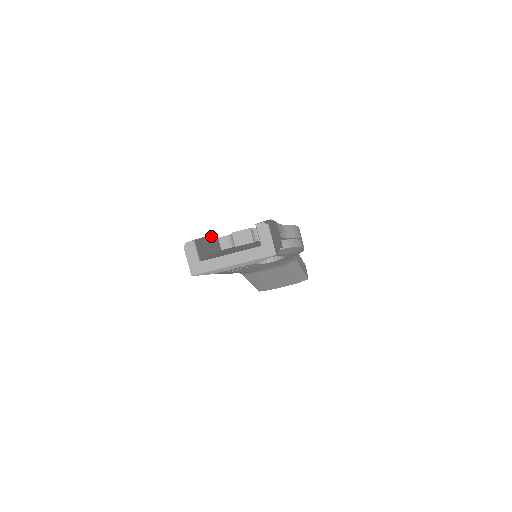
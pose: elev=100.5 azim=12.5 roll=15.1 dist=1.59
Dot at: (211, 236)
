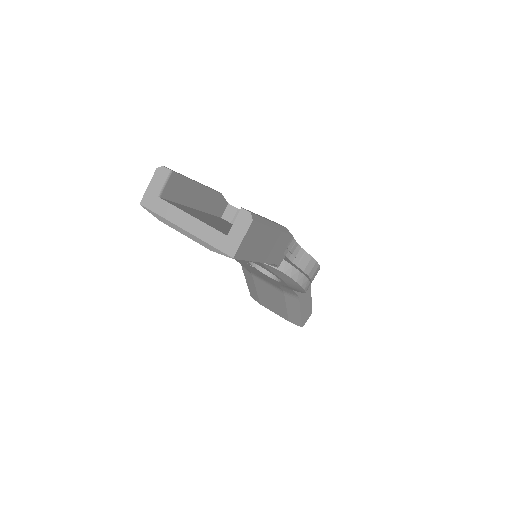
Dot at: (216, 192)
